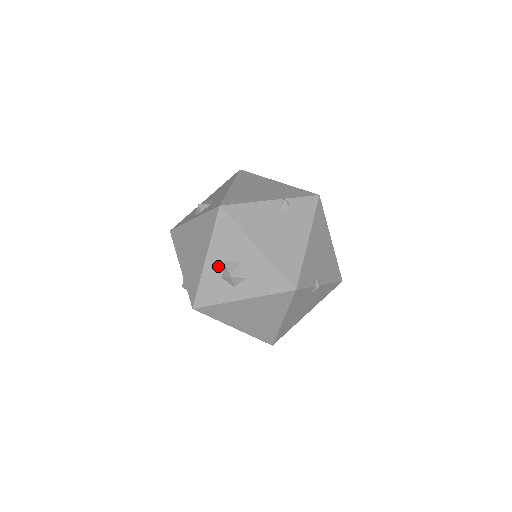
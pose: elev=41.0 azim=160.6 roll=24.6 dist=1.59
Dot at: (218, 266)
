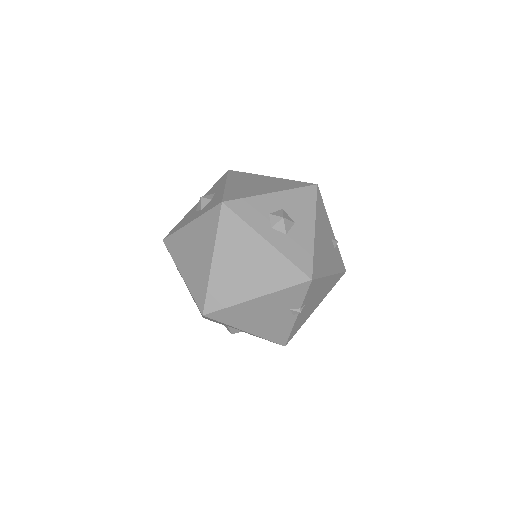
Dot at: (276, 205)
